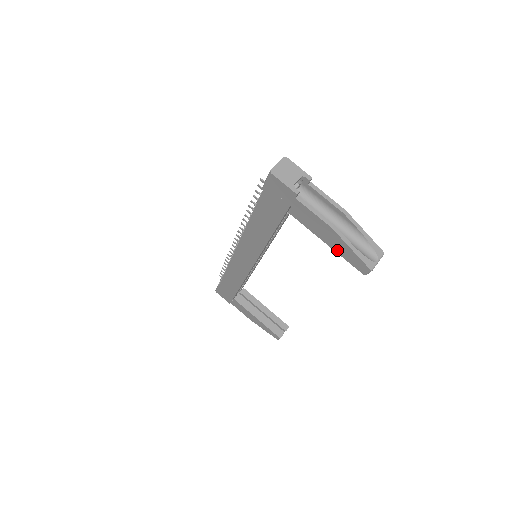
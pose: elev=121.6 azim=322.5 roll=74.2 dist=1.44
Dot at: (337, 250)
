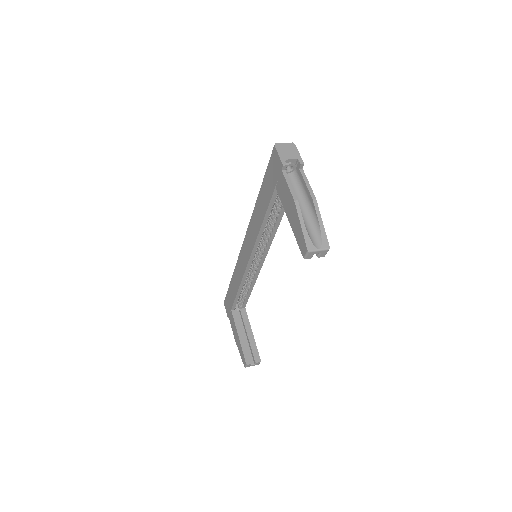
Dot at: (293, 228)
